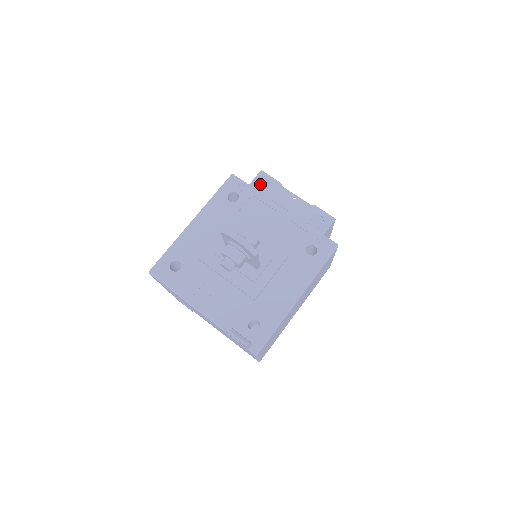
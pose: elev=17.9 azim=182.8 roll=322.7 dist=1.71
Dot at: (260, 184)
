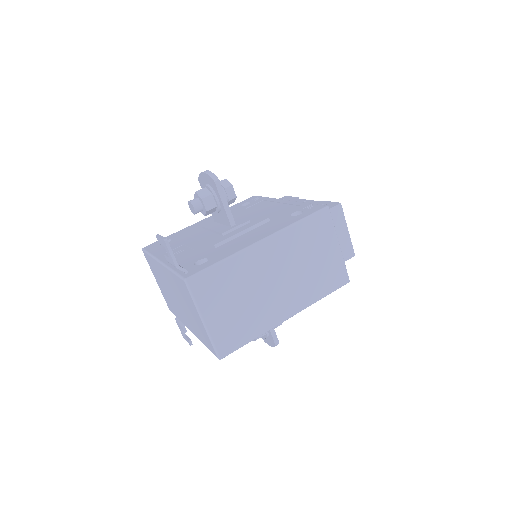
Dot at: occluded
